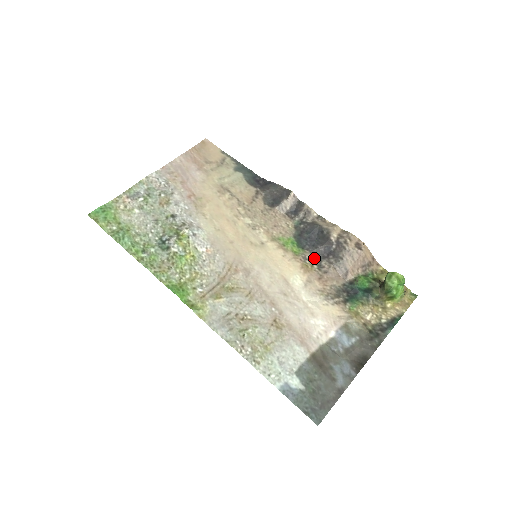
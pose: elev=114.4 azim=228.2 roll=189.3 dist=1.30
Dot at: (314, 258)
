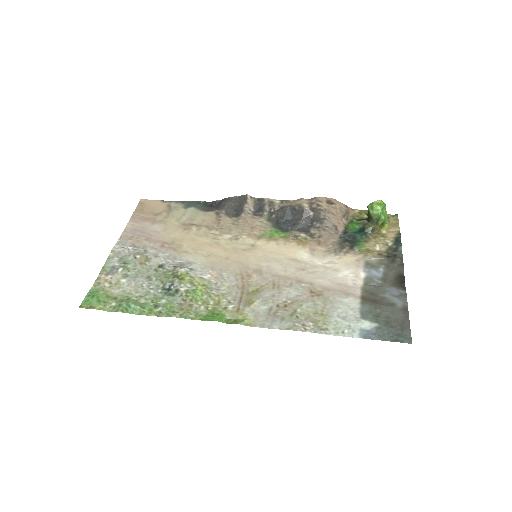
Dot at: (302, 232)
